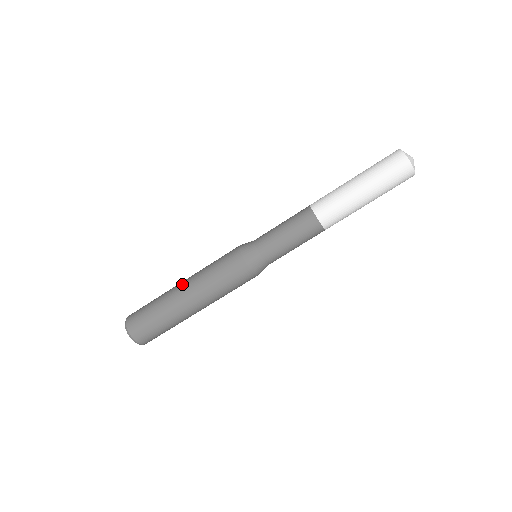
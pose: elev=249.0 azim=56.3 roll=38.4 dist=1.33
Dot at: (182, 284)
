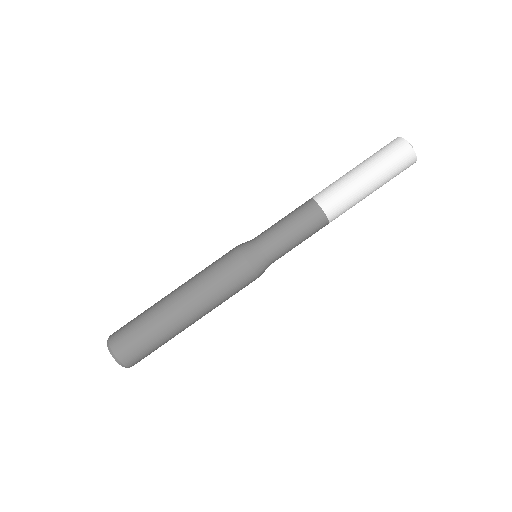
Dot at: (175, 293)
